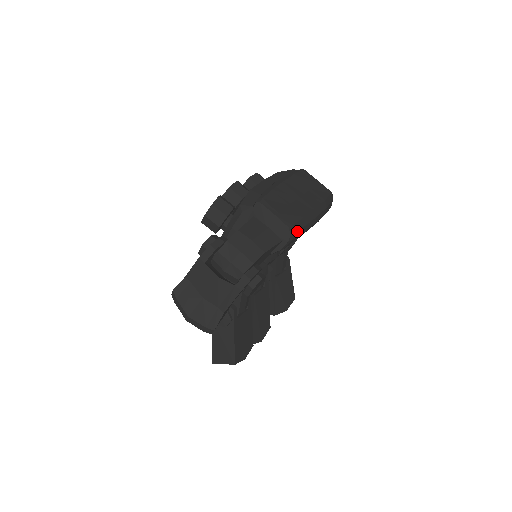
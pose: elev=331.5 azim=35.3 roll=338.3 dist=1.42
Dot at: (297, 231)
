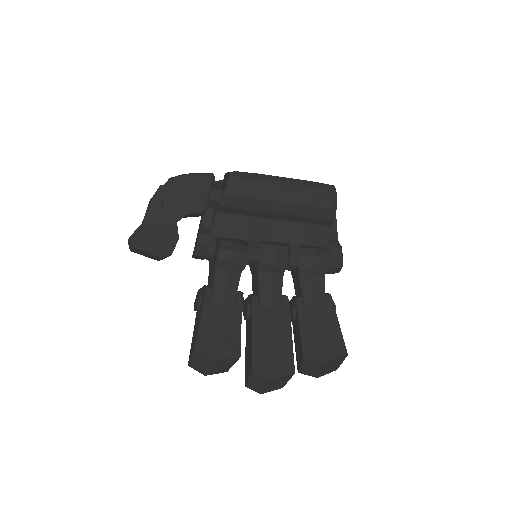
Dot at: (241, 177)
